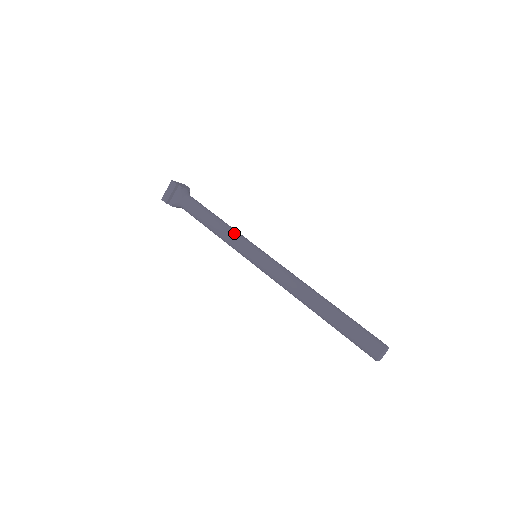
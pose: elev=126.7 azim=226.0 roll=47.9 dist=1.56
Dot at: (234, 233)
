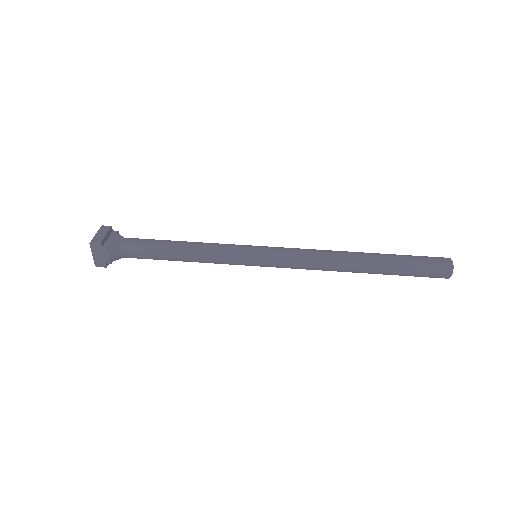
Dot at: (217, 243)
